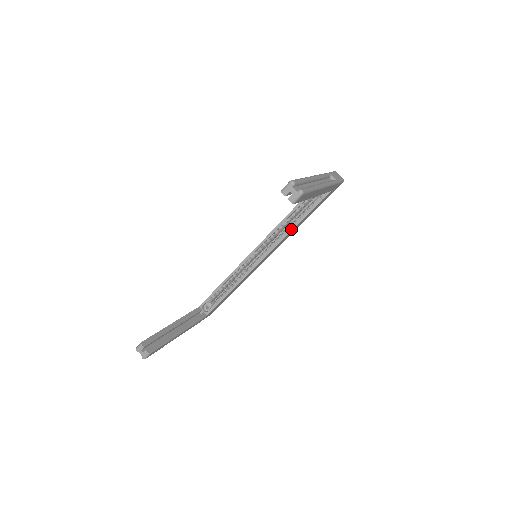
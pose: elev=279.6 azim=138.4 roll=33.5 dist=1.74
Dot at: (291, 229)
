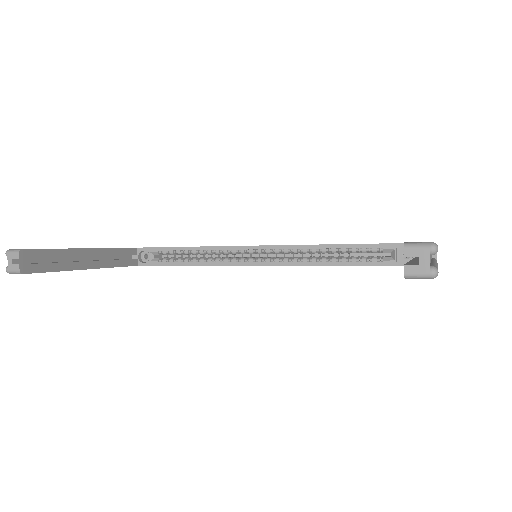
Dot at: (326, 264)
